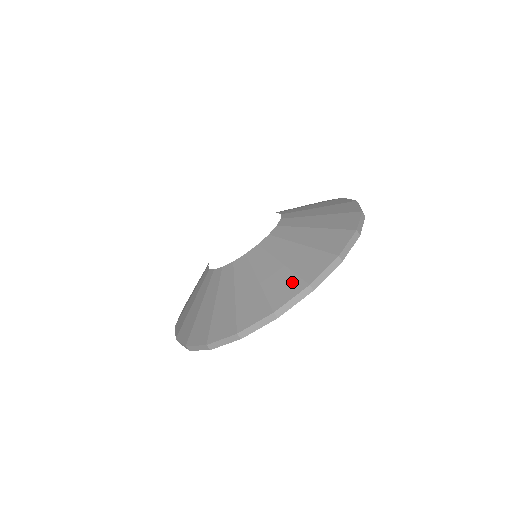
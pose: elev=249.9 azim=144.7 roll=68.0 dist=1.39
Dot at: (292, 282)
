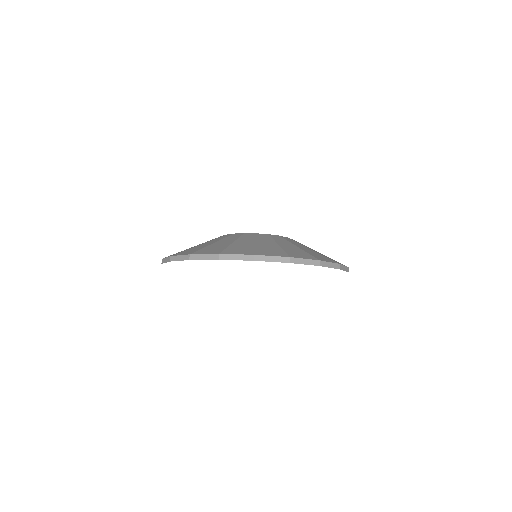
Dot at: (306, 254)
